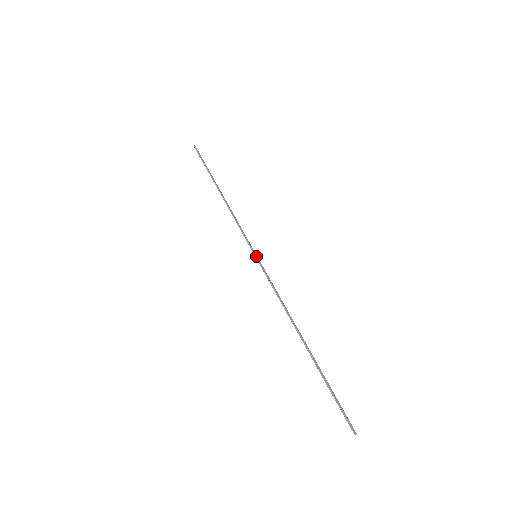
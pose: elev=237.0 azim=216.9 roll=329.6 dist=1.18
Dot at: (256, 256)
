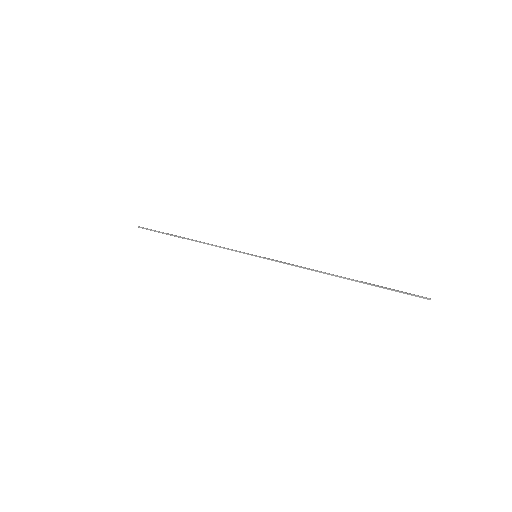
Dot at: (256, 256)
